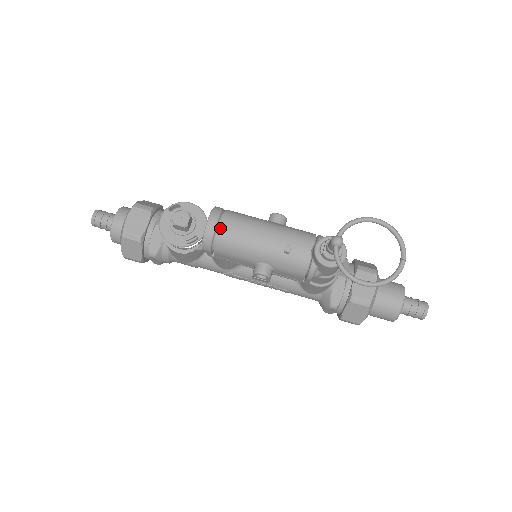
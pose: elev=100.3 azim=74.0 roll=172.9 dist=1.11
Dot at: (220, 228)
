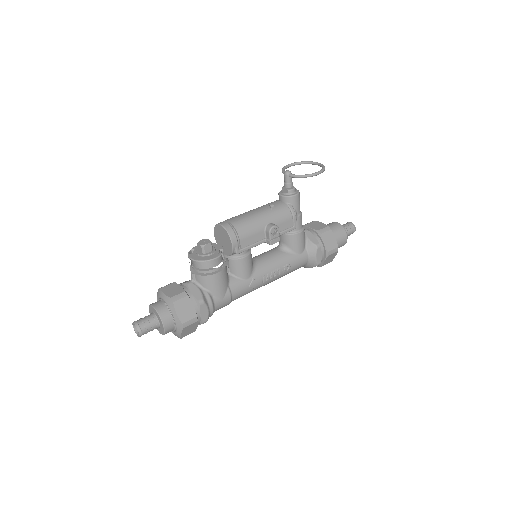
Dot at: (231, 222)
